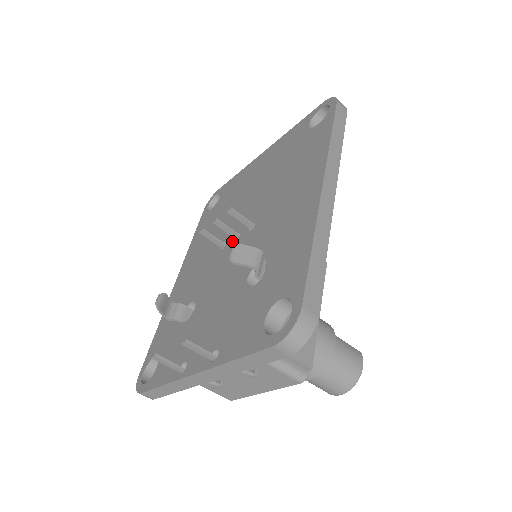
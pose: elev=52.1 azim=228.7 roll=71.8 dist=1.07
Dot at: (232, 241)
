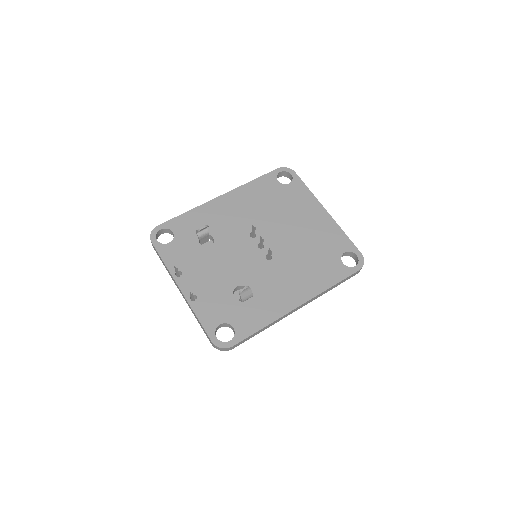
Dot at: (257, 243)
